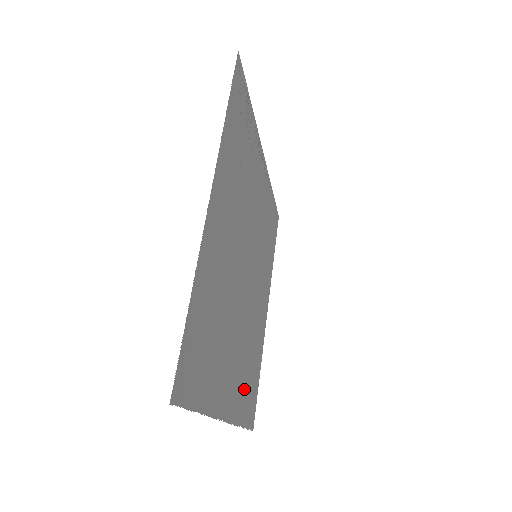
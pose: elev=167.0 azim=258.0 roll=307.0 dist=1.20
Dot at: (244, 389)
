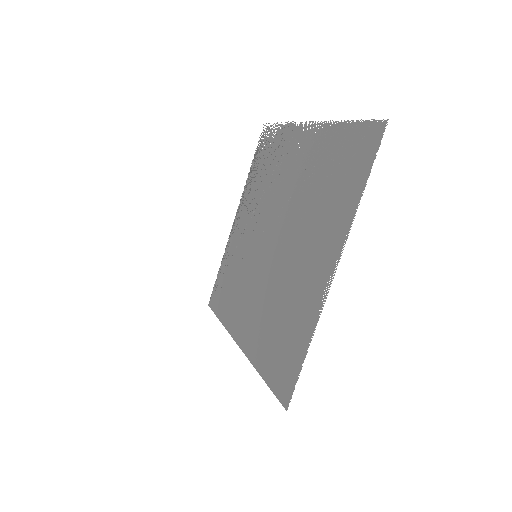
Dot at: (296, 320)
